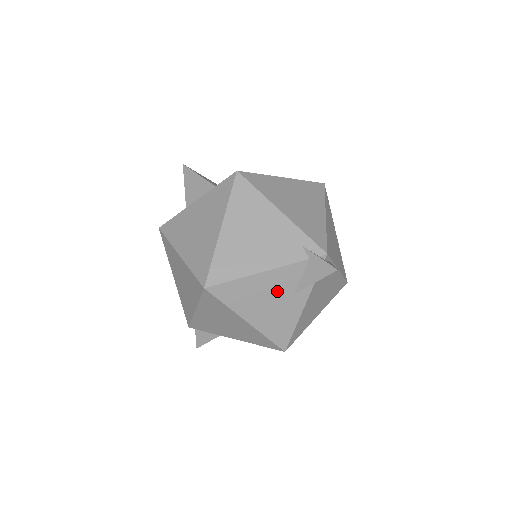
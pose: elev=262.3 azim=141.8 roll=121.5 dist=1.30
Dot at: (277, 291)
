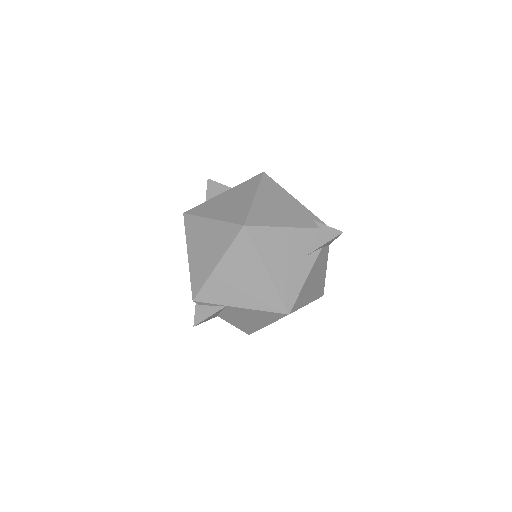
Dot at: (294, 249)
